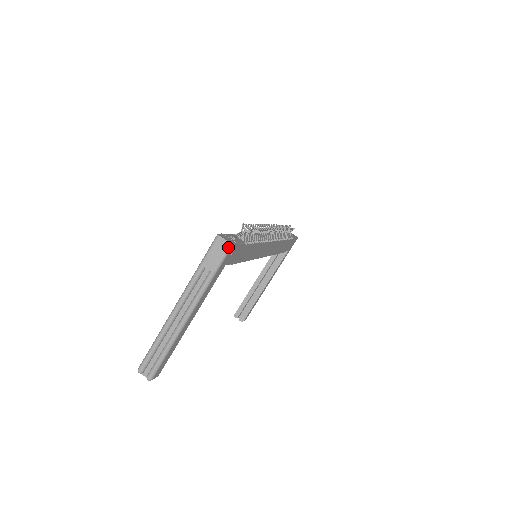
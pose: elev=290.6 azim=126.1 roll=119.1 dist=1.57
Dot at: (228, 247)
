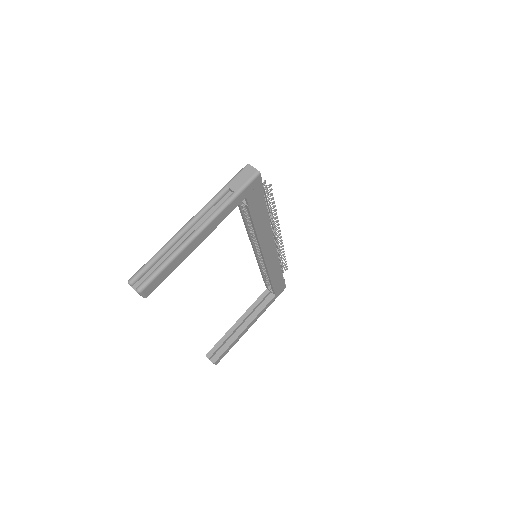
Dot at: (255, 173)
